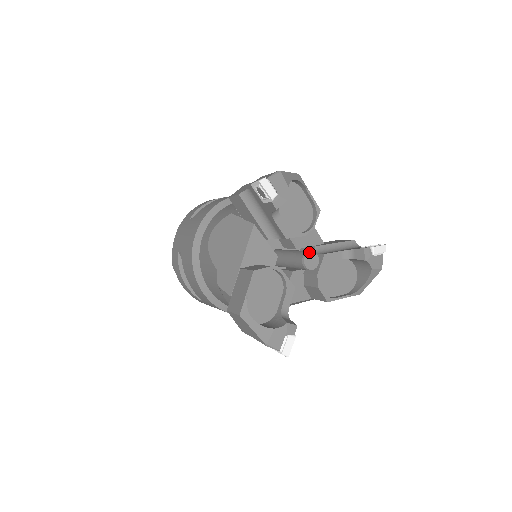
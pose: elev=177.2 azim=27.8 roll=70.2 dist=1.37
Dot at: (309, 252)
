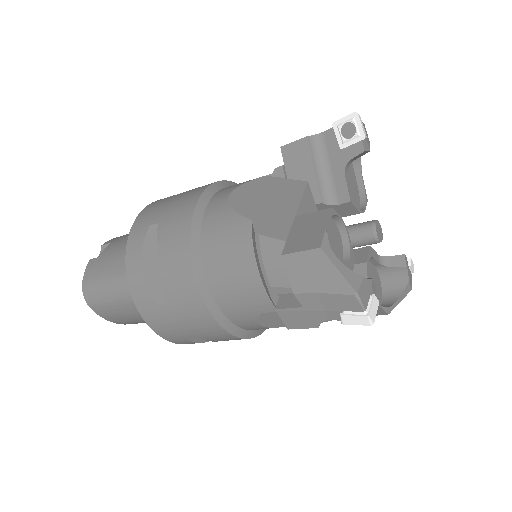
Dot at: occluded
